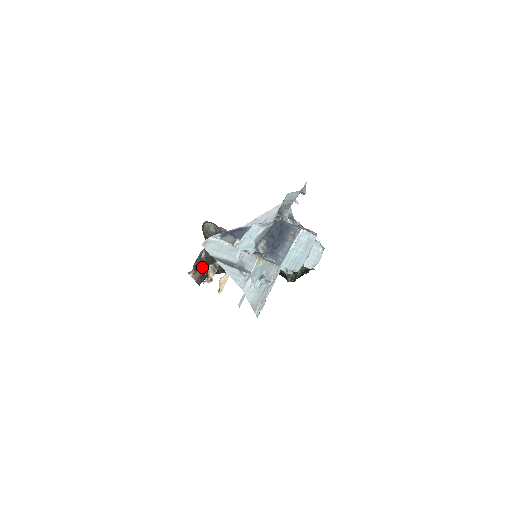
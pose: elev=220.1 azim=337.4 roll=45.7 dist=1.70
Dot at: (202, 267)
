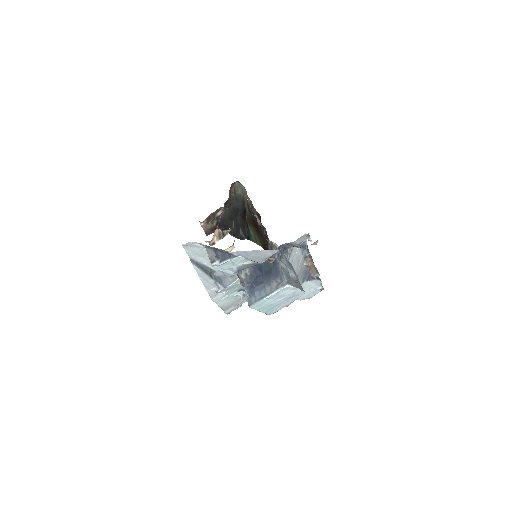
Dot at: (216, 221)
